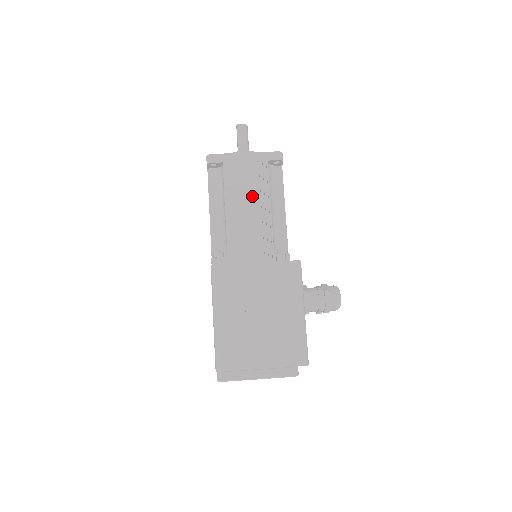
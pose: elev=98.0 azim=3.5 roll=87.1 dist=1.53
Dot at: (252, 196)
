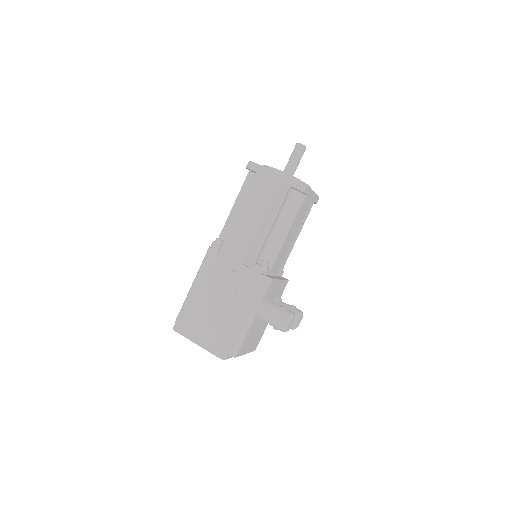
Dot at: (263, 209)
